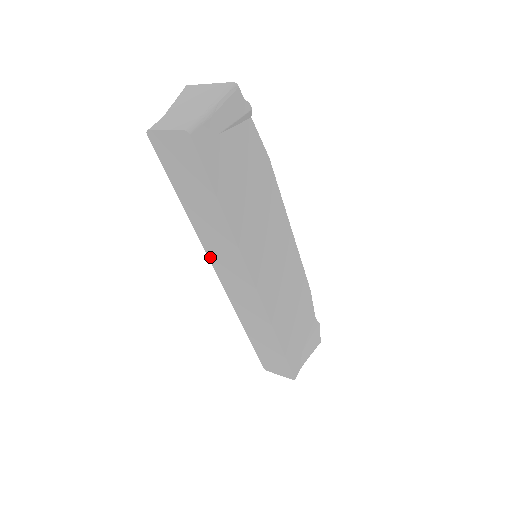
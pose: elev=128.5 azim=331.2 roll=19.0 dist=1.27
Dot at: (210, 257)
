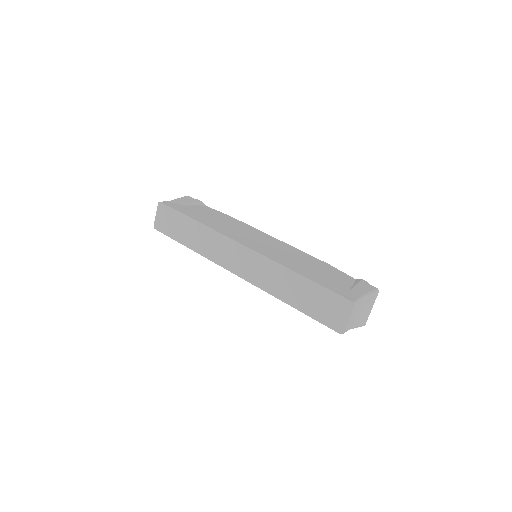
Dot at: (219, 263)
